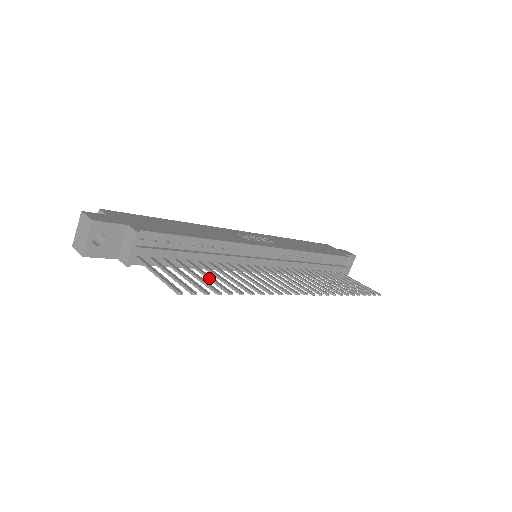
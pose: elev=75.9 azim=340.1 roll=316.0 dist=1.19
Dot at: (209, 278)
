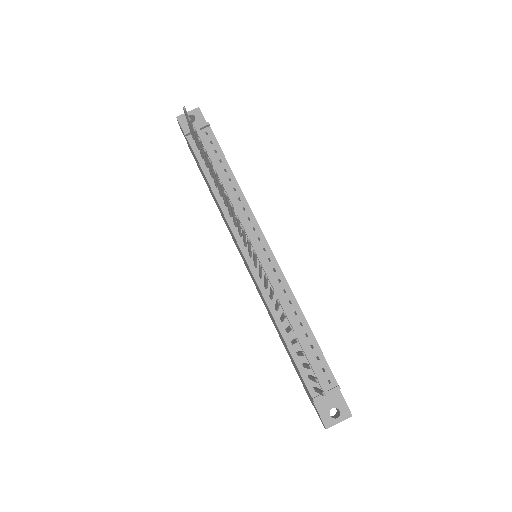
Dot at: occluded
